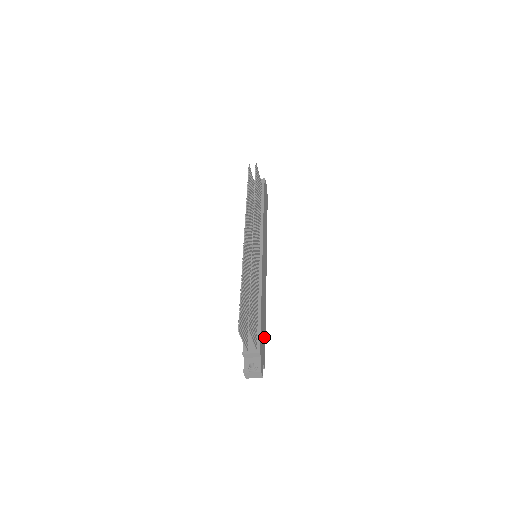
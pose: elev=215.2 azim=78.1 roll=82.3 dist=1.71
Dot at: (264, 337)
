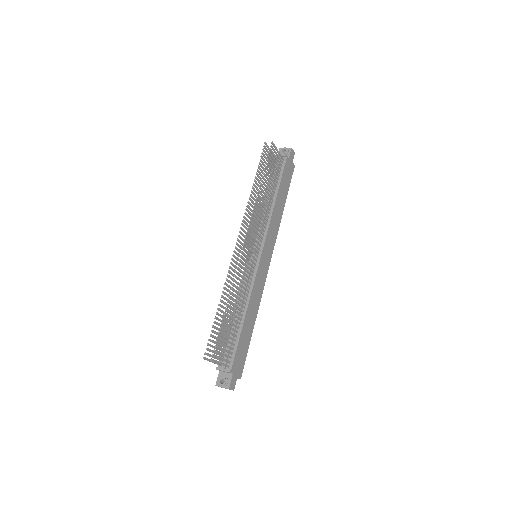
Dot at: (246, 347)
